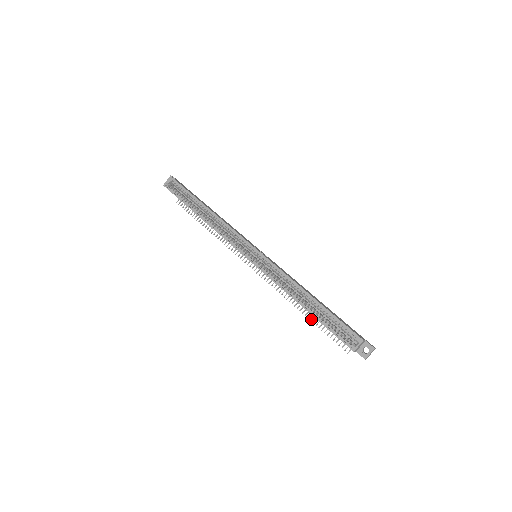
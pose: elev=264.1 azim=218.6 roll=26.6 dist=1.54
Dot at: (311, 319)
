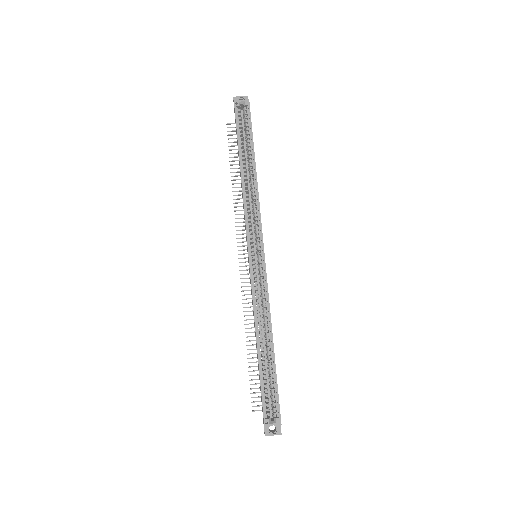
Dot at: (249, 353)
